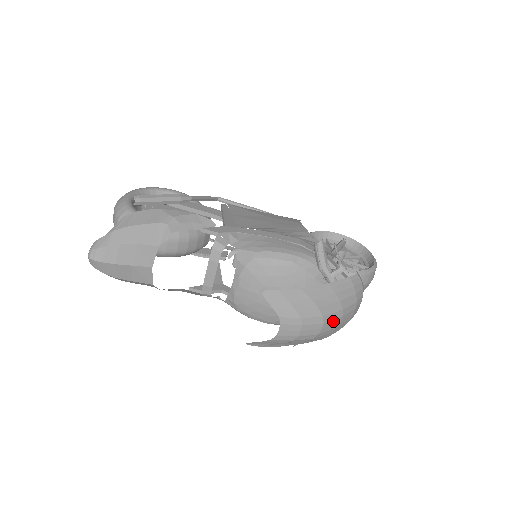
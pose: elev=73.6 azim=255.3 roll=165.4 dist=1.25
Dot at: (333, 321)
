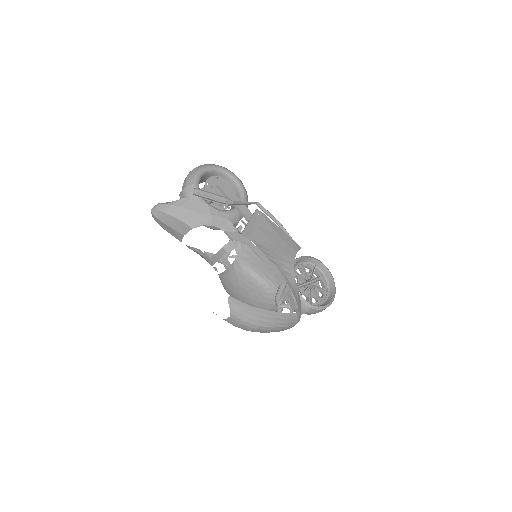
Dot at: (264, 330)
